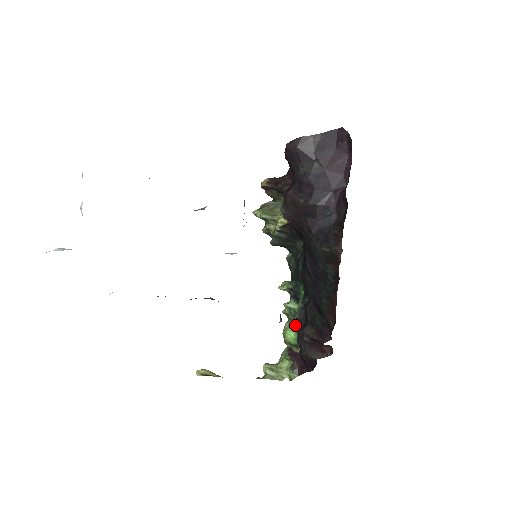
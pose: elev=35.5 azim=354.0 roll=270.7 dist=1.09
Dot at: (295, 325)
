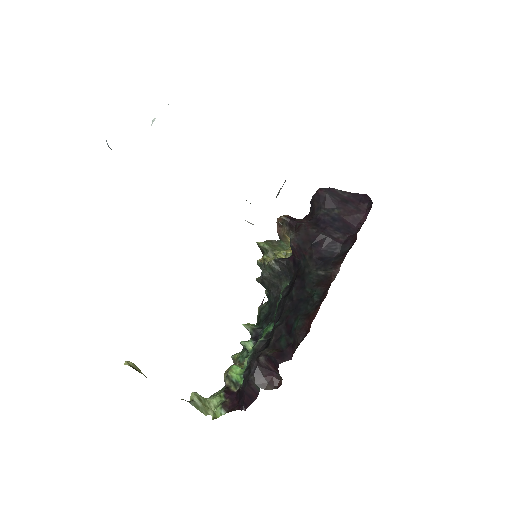
Dot at: (246, 360)
